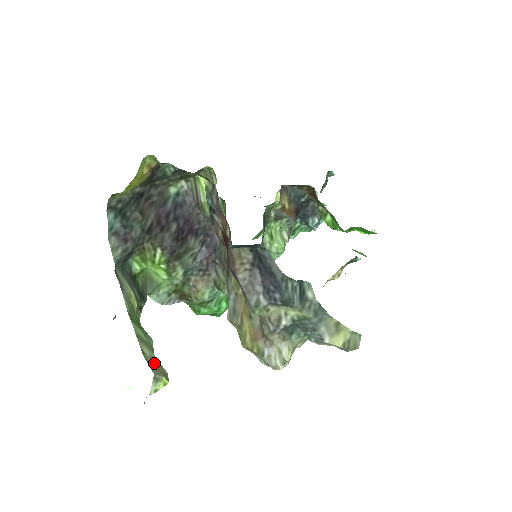
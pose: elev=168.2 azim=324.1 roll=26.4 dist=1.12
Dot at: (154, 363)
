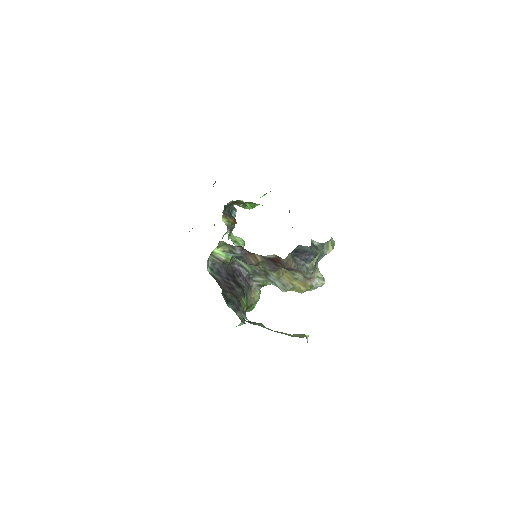
Dot at: (297, 336)
